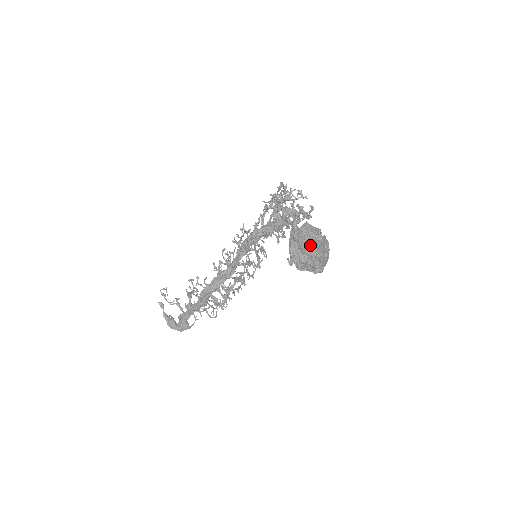
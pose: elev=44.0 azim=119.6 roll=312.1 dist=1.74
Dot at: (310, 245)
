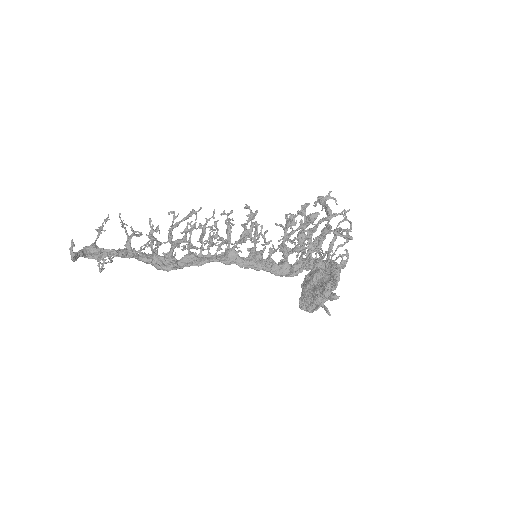
Dot at: occluded
